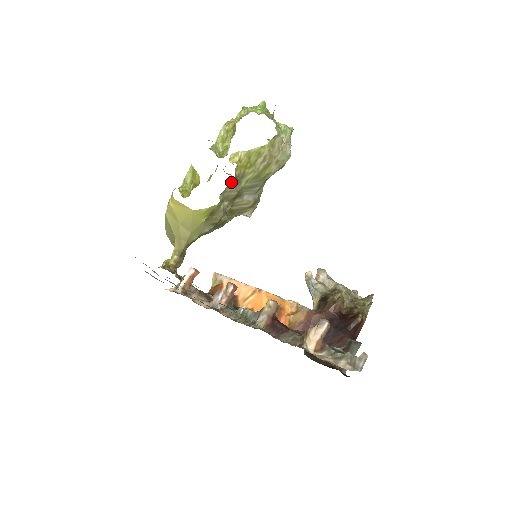
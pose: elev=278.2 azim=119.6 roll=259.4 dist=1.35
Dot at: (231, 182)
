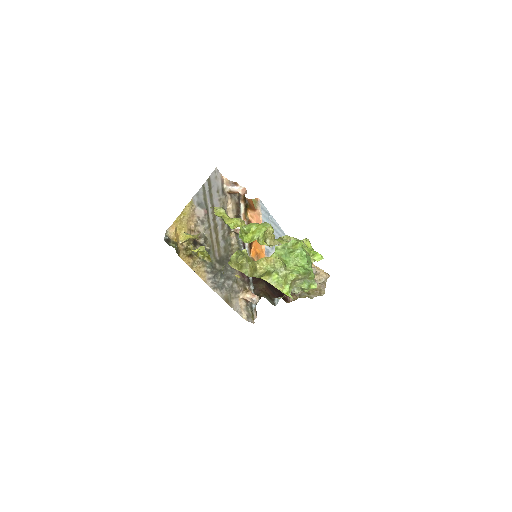
Dot at: occluded
